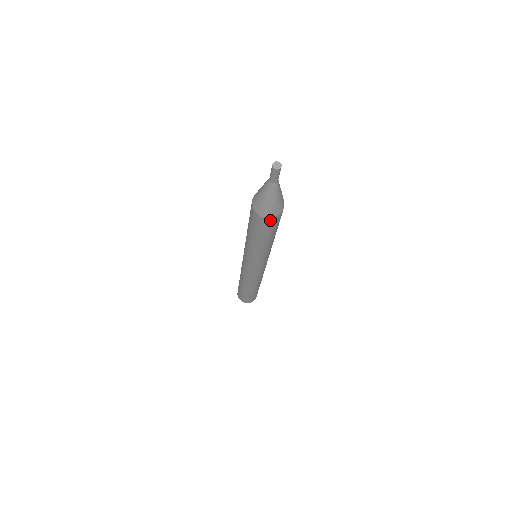
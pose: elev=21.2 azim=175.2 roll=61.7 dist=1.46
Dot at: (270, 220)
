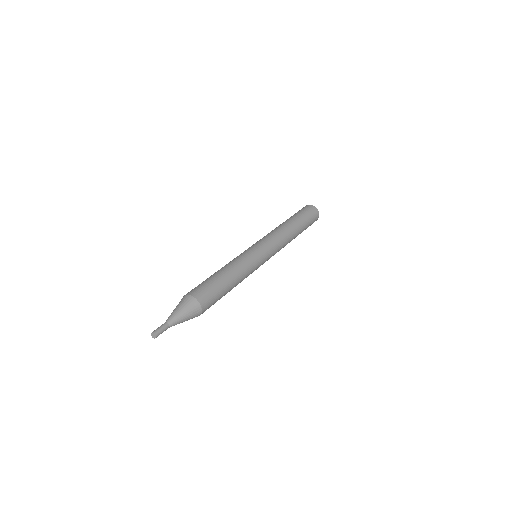
Dot at: occluded
